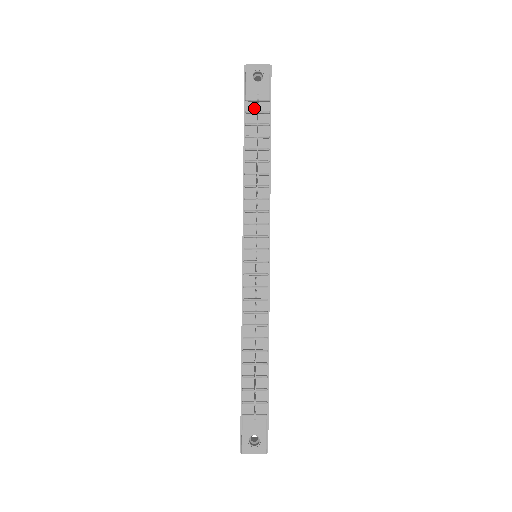
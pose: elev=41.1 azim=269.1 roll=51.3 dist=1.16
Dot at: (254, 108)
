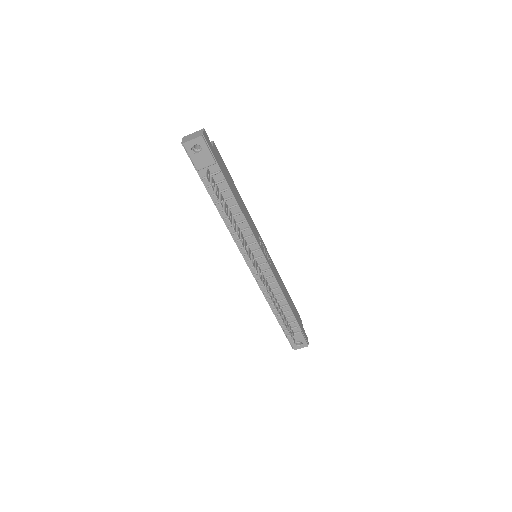
Dot at: occluded
